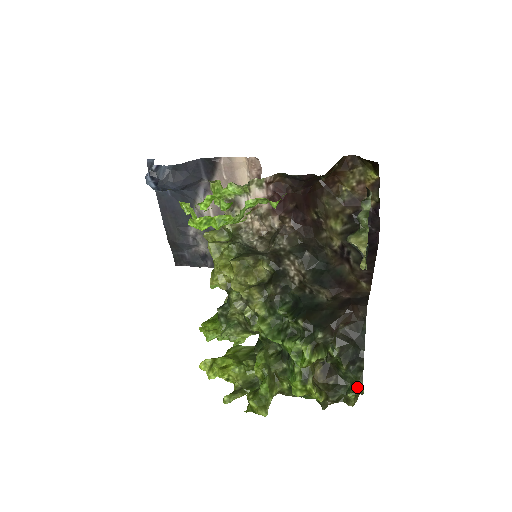
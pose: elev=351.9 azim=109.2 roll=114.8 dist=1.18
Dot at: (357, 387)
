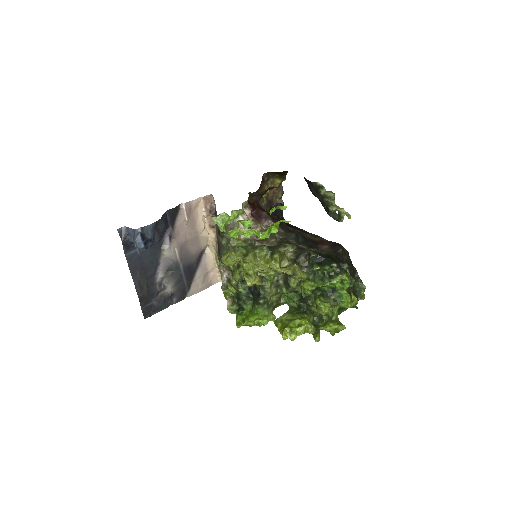
Dot at: (364, 286)
